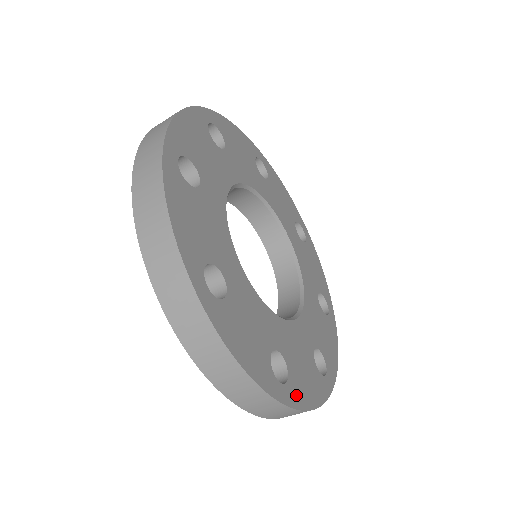
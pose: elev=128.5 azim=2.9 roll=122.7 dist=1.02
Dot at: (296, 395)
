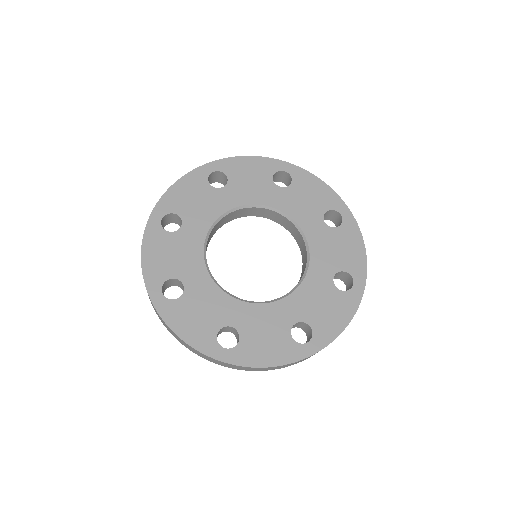
Dot at: (243, 356)
